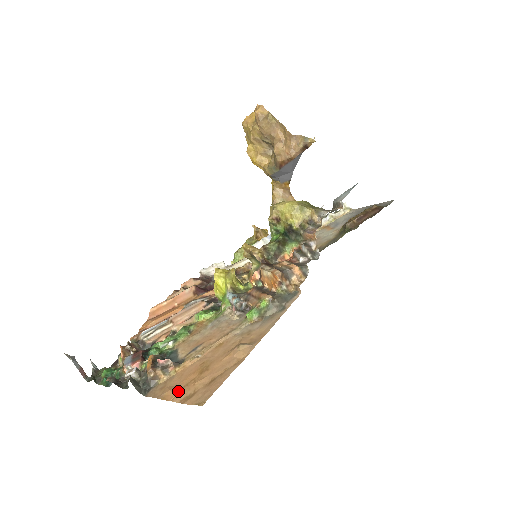
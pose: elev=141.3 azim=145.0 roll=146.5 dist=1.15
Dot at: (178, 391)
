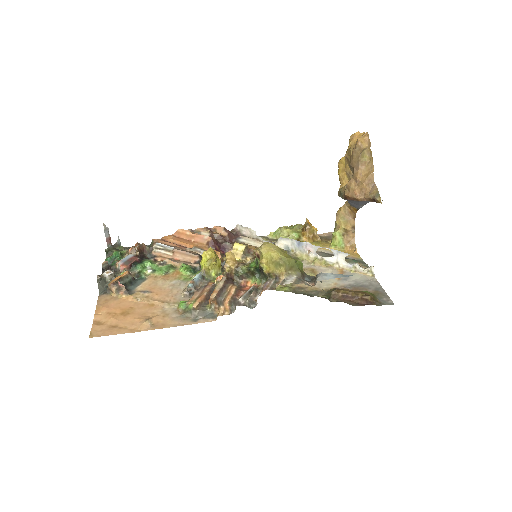
Dot at: (103, 313)
